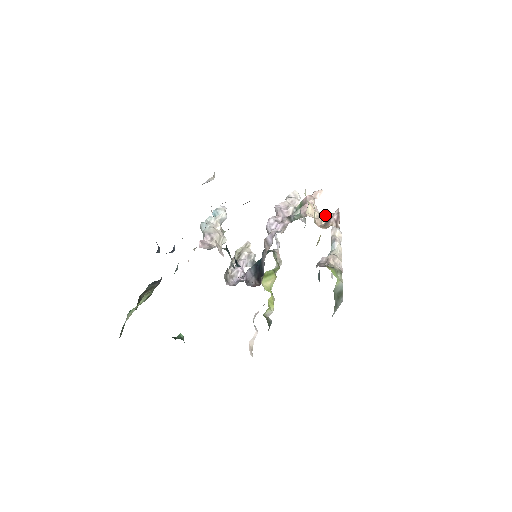
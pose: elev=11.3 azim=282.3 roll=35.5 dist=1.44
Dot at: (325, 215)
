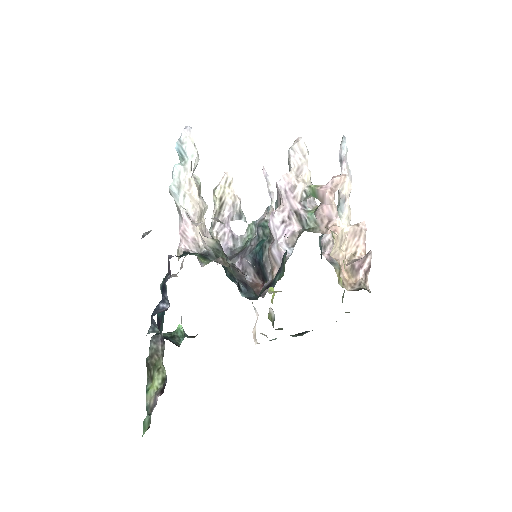
Dot at: (347, 228)
